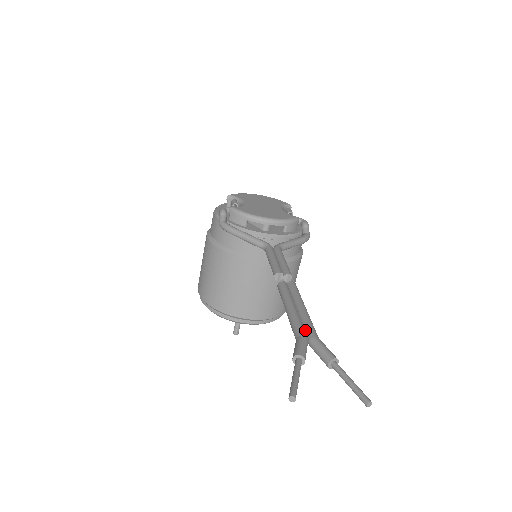
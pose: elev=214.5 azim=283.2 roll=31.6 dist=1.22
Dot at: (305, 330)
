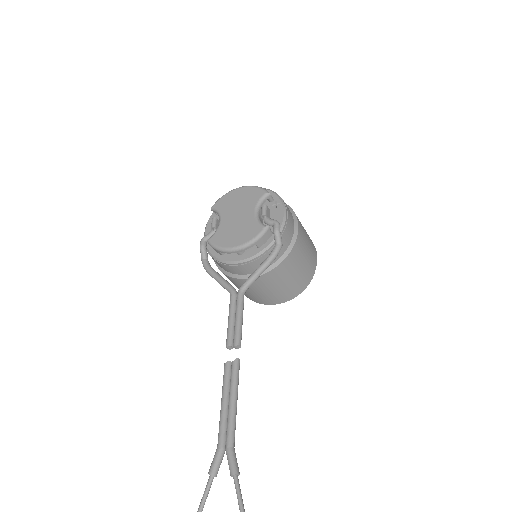
Dot at: (226, 435)
